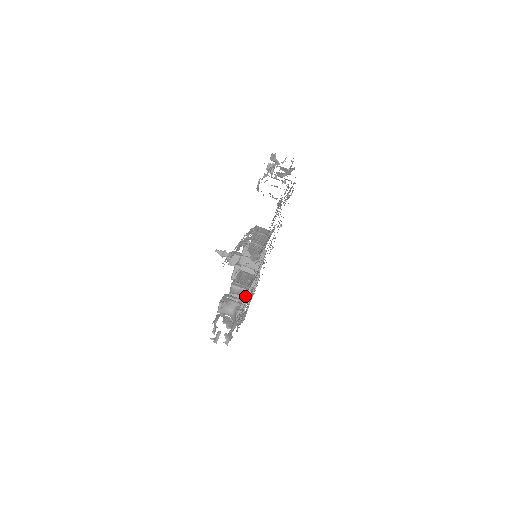
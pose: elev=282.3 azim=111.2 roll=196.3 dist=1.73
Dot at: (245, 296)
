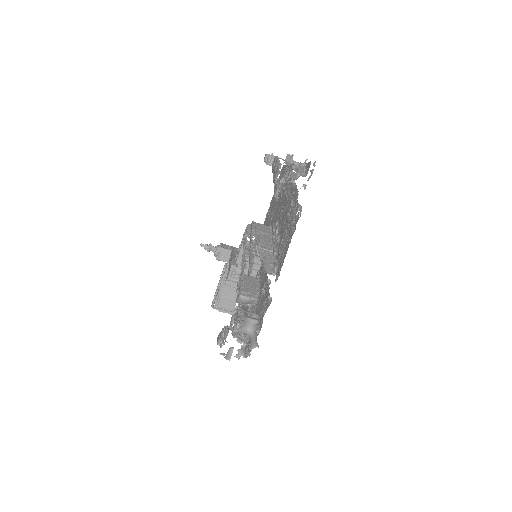
Dot at: (253, 304)
